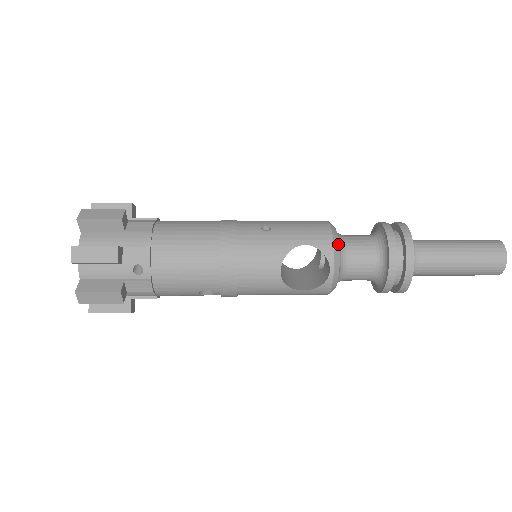
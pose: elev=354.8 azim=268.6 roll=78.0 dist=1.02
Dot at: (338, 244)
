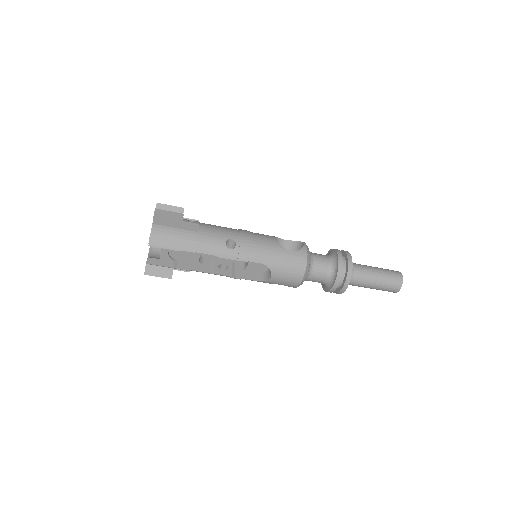
Dot at: occluded
